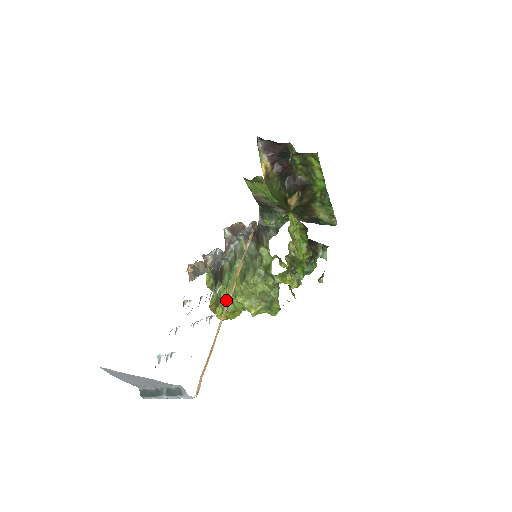
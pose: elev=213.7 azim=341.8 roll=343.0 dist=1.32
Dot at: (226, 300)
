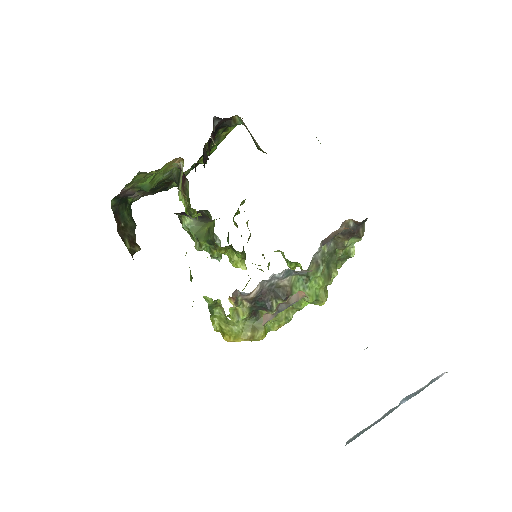
Dot at: (285, 314)
